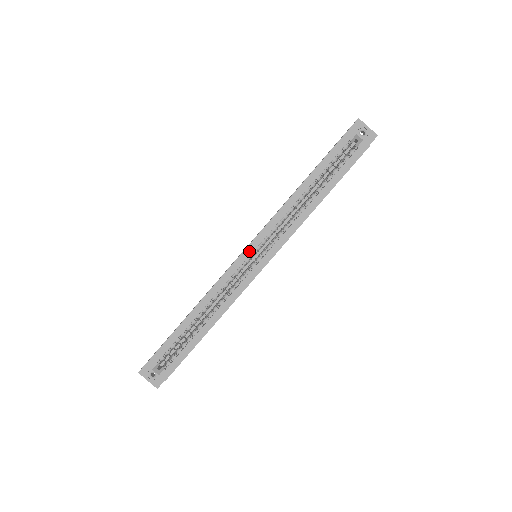
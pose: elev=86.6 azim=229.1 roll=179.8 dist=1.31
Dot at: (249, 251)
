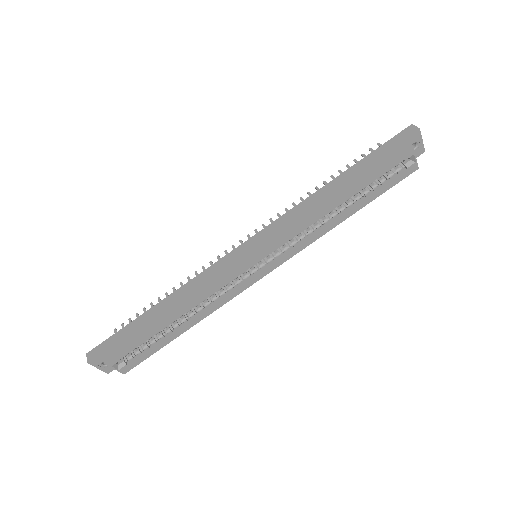
Dot at: (257, 260)
